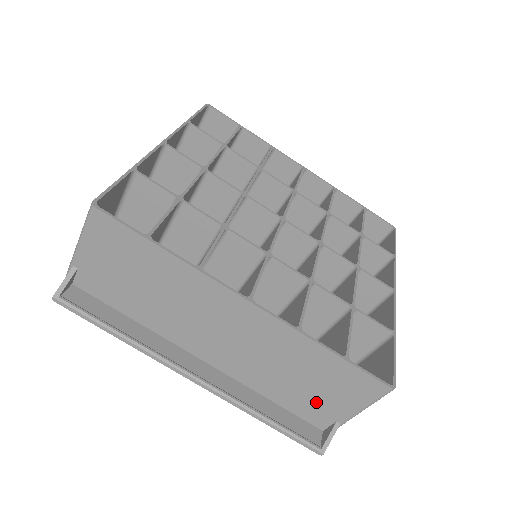
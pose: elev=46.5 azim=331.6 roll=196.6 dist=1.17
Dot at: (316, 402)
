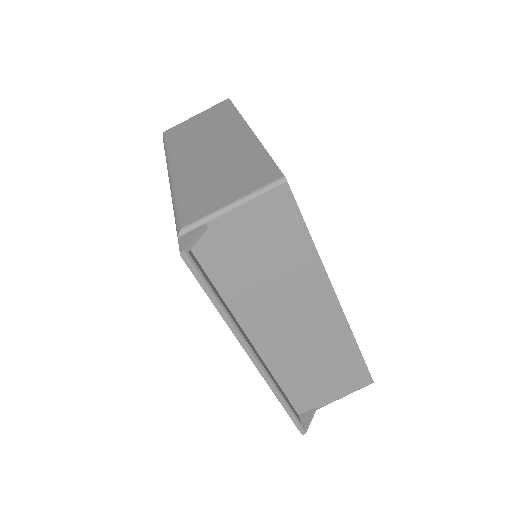
Dot at: (315, 390)
